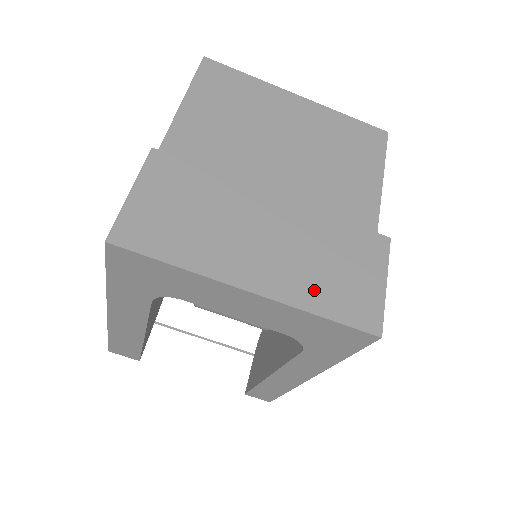
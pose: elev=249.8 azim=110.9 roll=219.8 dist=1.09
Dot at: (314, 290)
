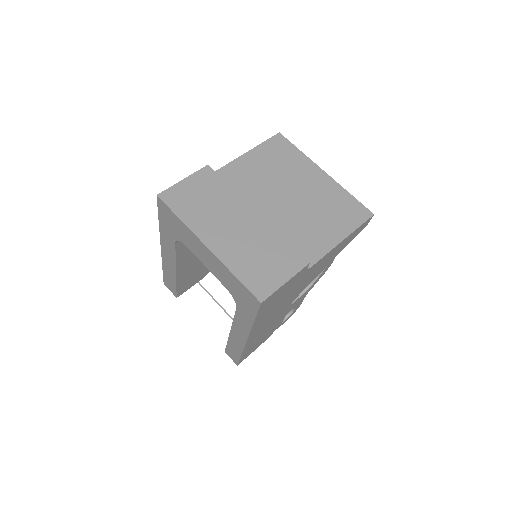
Dot at: (241, 263)
